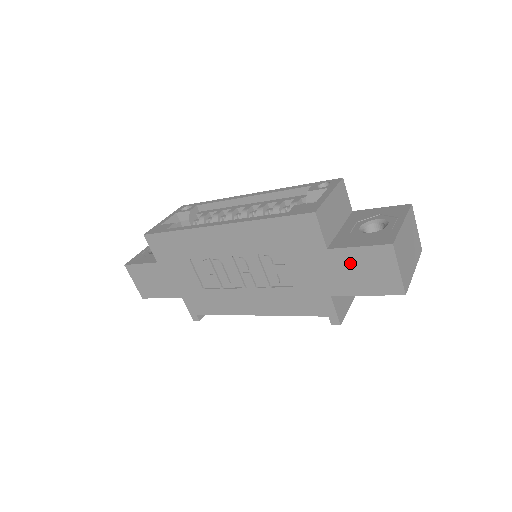
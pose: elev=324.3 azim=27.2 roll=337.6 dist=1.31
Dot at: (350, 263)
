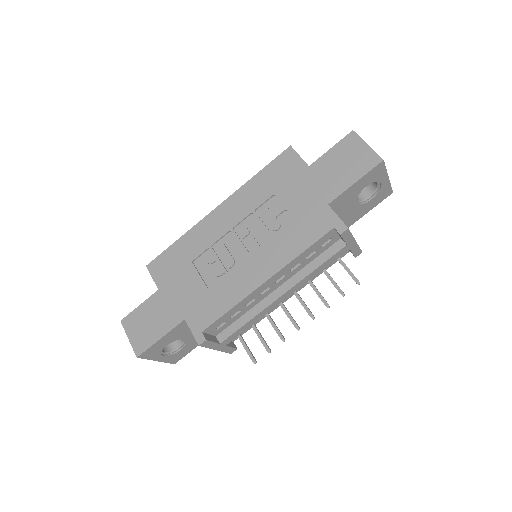
Dot at: (330, 165)
